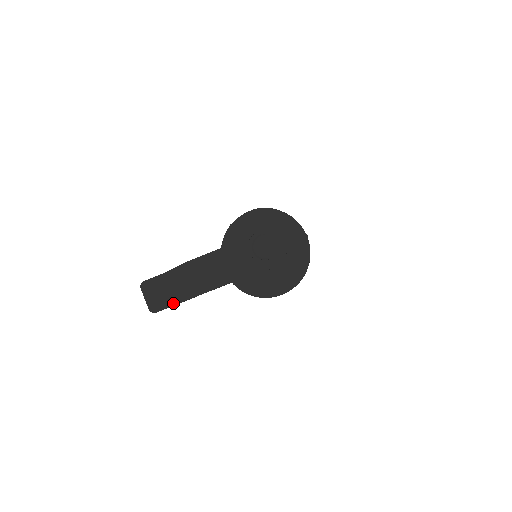
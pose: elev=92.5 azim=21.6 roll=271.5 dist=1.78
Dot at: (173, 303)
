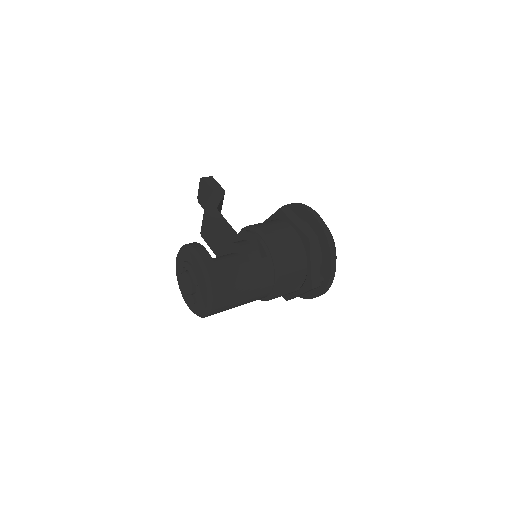
Dot at: occluded
